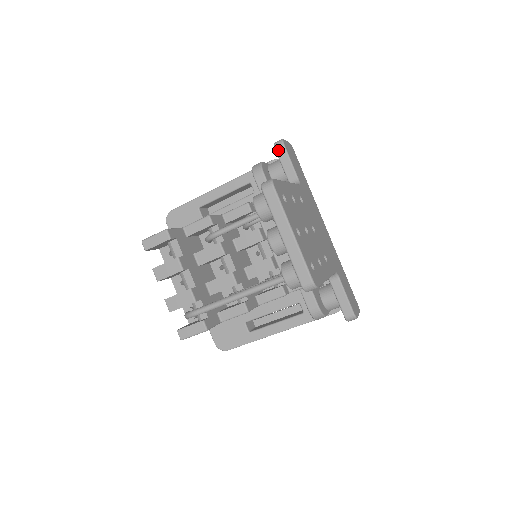
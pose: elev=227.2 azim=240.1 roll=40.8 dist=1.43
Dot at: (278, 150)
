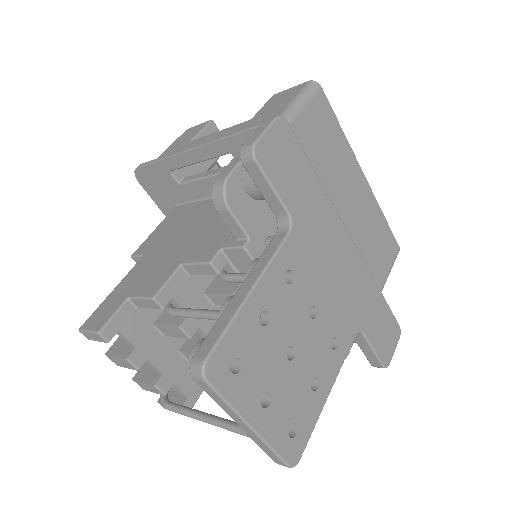
Dot at: (248, 168)
